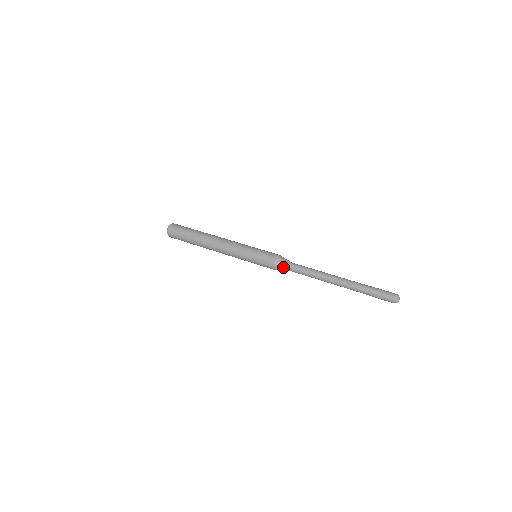
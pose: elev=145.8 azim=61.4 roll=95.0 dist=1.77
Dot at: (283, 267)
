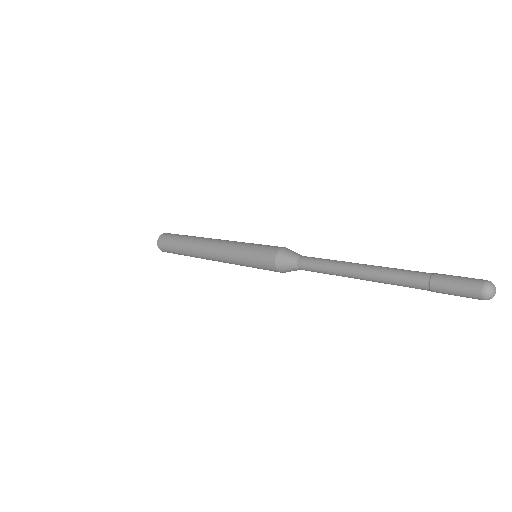
Dot at: (288, 265)
